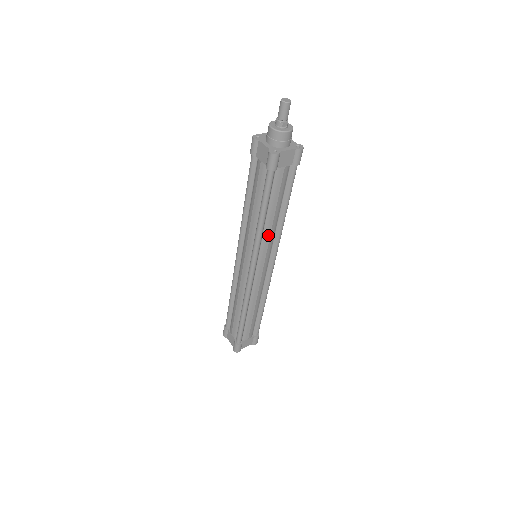
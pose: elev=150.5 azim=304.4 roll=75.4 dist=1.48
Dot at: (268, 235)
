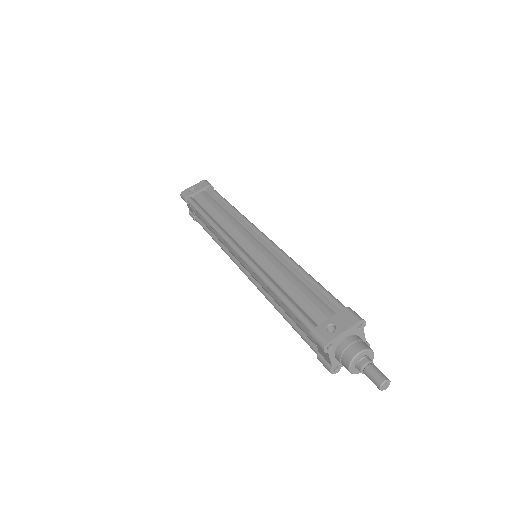
Dot at: occluded
